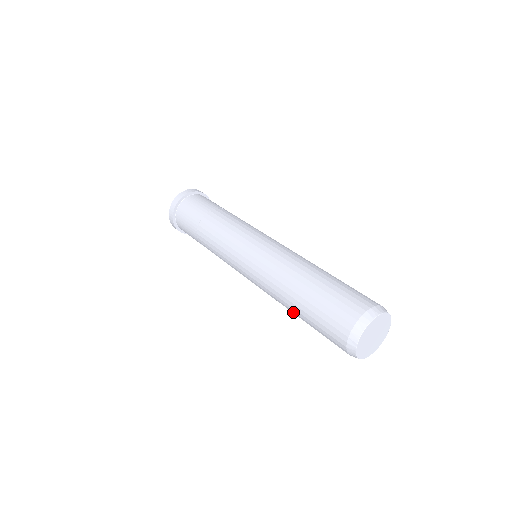
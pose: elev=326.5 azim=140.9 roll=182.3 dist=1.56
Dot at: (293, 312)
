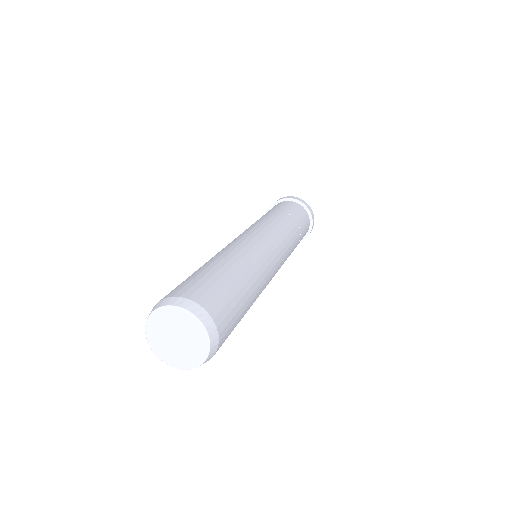
Dot at: occluded
